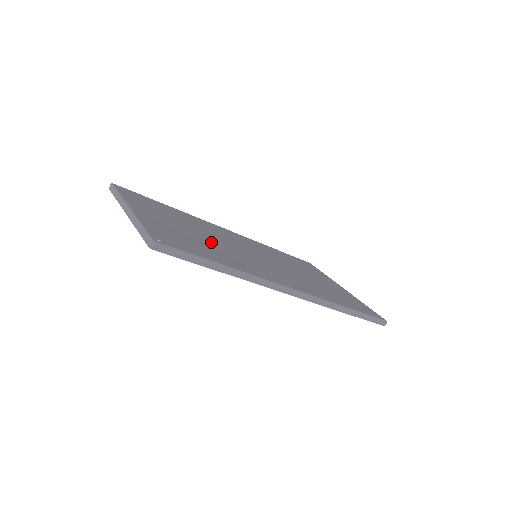
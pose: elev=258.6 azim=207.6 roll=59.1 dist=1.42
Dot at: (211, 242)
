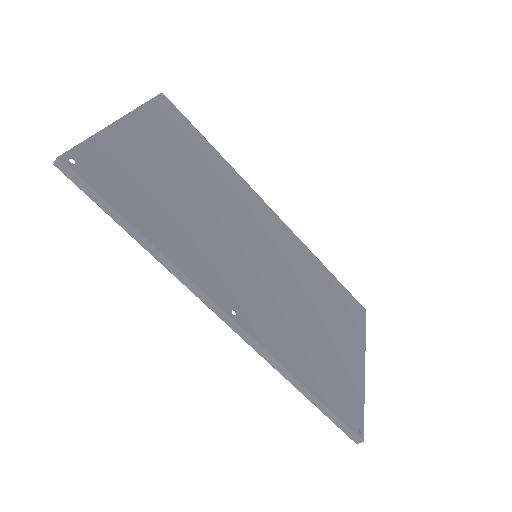
Dot at: (192, 206)
